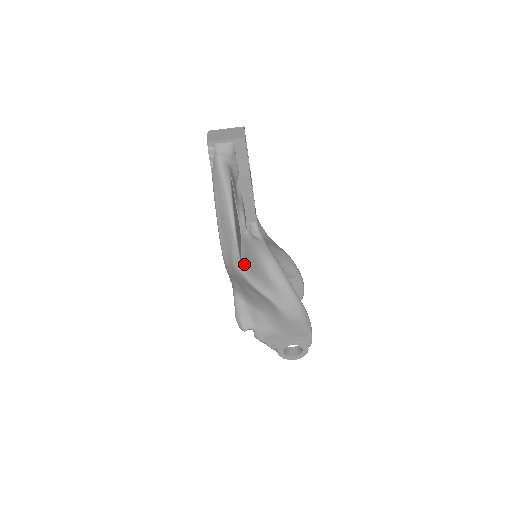
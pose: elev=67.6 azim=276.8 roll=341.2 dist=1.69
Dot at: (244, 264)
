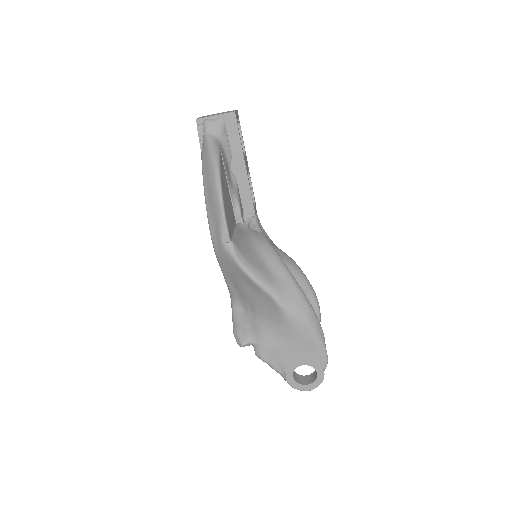
Dot at: (235, 245)
